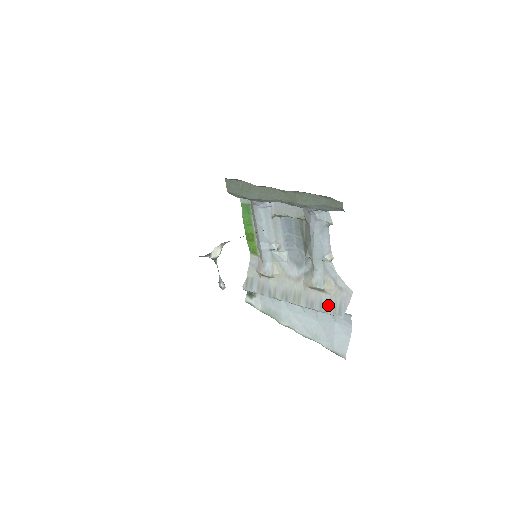
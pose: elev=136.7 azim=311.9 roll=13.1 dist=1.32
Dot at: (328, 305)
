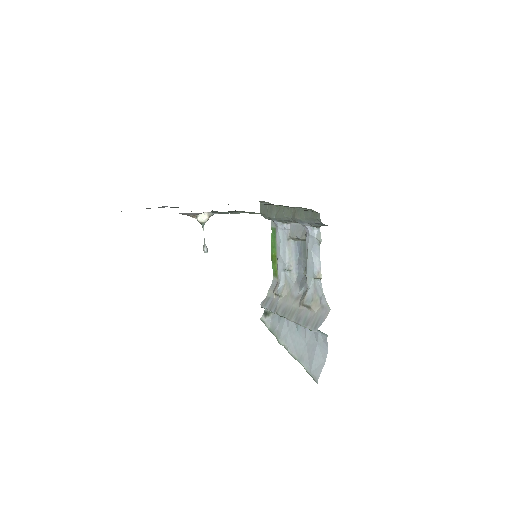
Dot at: (310, 320)
